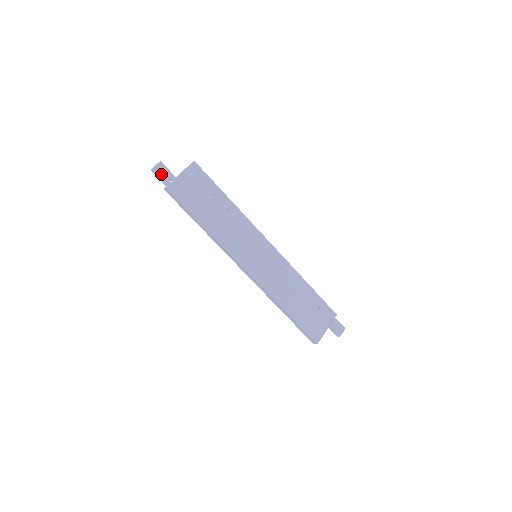
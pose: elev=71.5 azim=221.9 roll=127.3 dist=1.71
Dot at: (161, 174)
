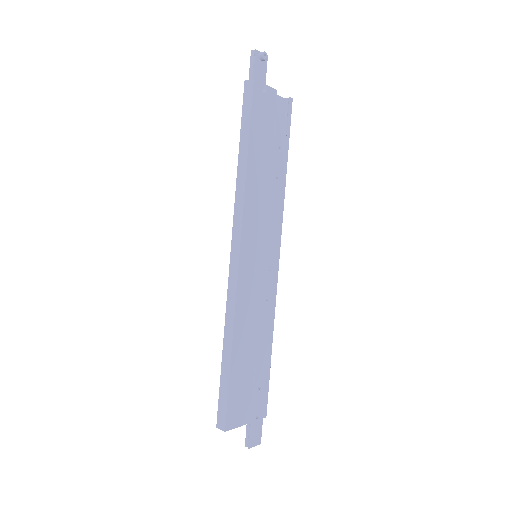
Dot at: (258, 65)
